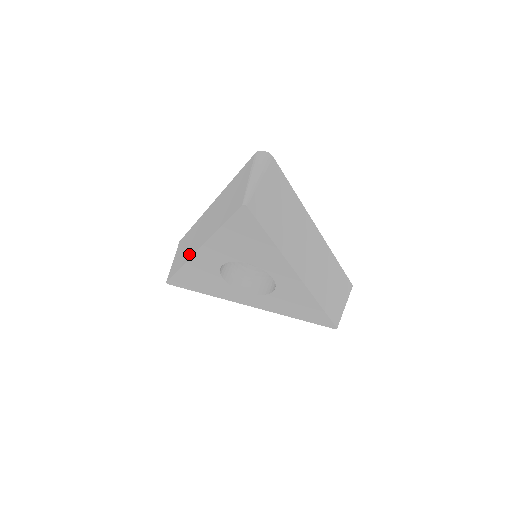
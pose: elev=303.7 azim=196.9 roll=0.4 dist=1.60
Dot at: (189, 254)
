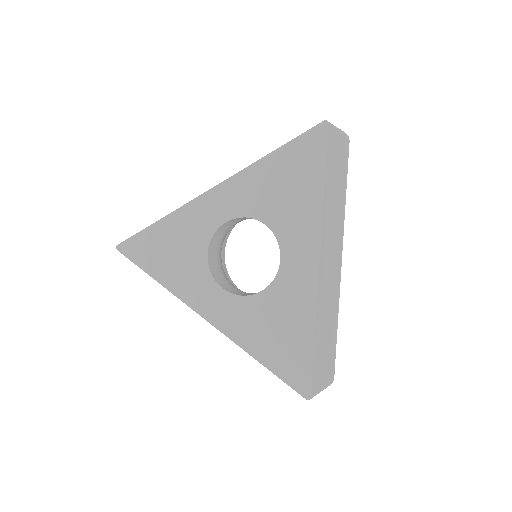
Dot at: occluded
